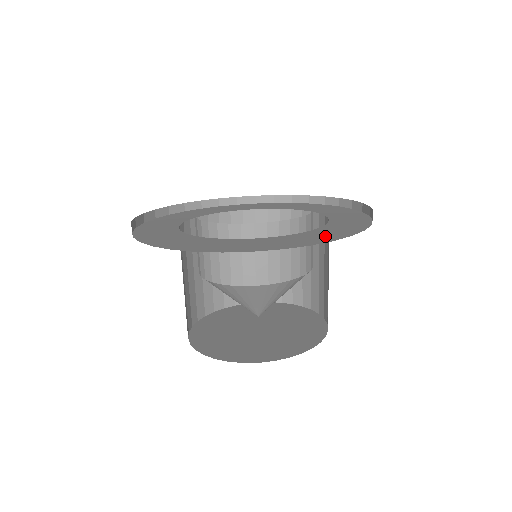
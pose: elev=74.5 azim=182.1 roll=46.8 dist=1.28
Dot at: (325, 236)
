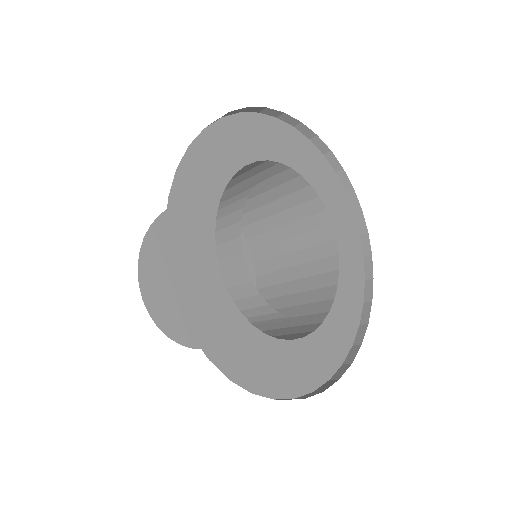
Dot at: (351, 310)
